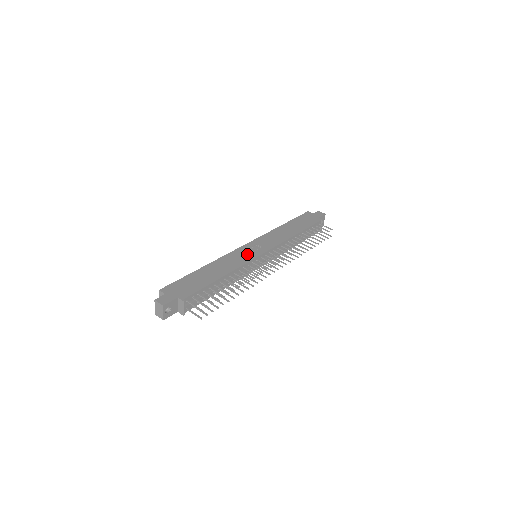
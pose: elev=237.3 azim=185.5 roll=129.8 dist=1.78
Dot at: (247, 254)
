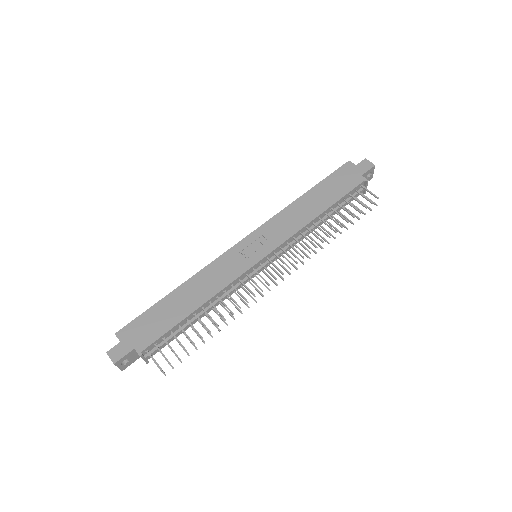
Dot at: (239, 261)
